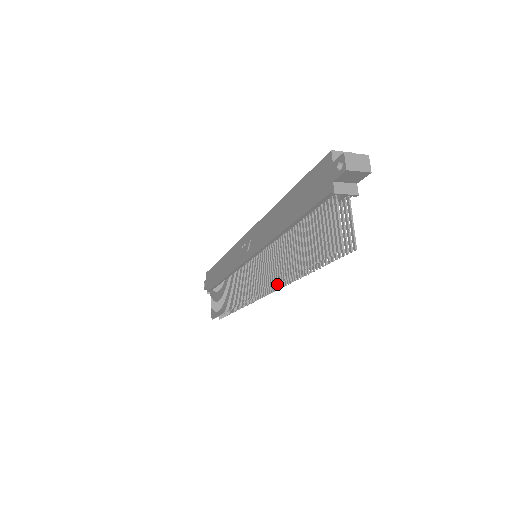
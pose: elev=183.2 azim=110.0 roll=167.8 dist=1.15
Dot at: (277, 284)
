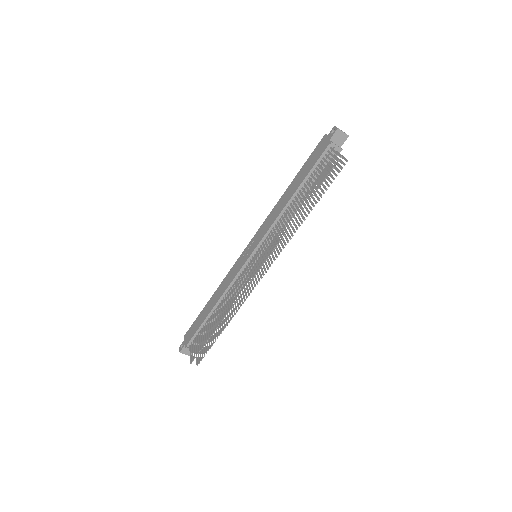
Dot at: (286, 232)
